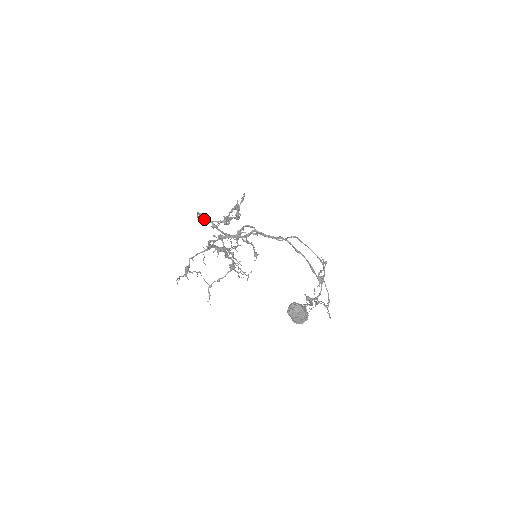
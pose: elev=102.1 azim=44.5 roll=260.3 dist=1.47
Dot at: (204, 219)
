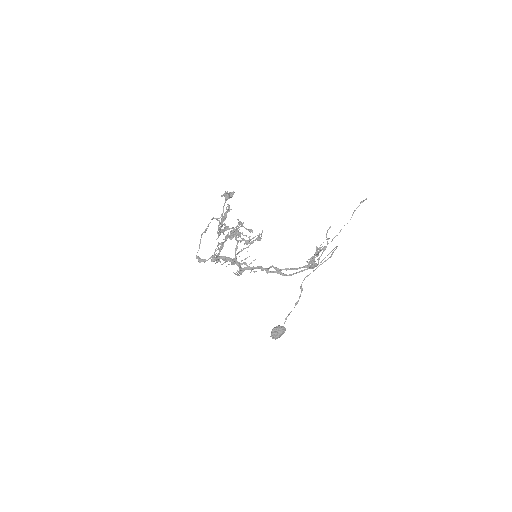
Dot at: (205, 231)
